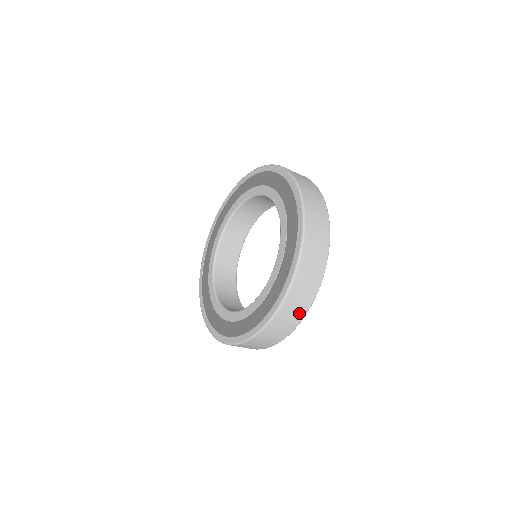
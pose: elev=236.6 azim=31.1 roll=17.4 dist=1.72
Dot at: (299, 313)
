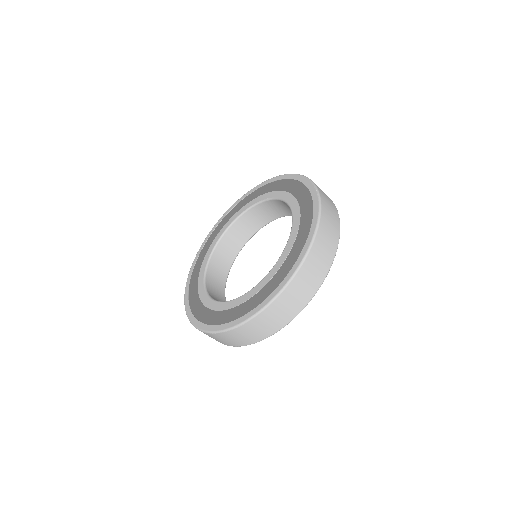
Dot at: (327, 259)
